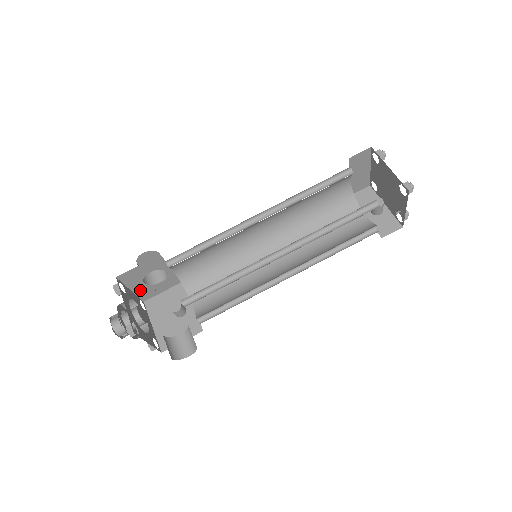
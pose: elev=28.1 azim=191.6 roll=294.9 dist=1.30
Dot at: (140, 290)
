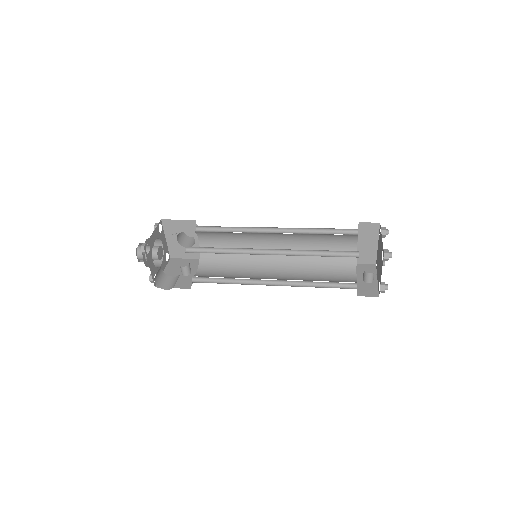
Dot at: (172, 244)
